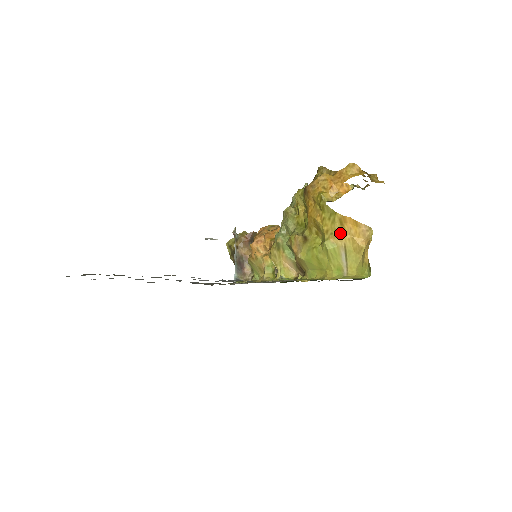
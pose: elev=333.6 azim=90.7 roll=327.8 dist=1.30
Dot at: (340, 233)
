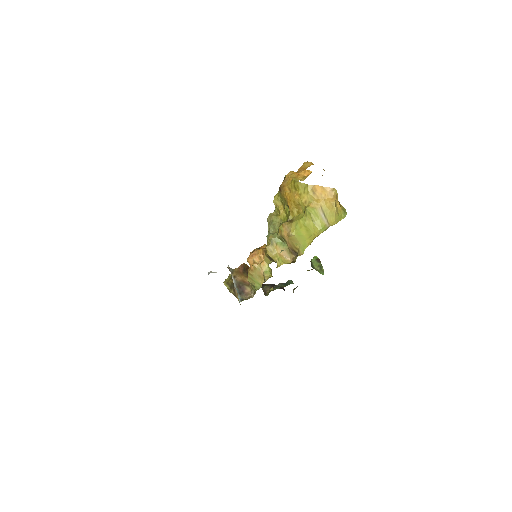
Dot at: (315, 200)
